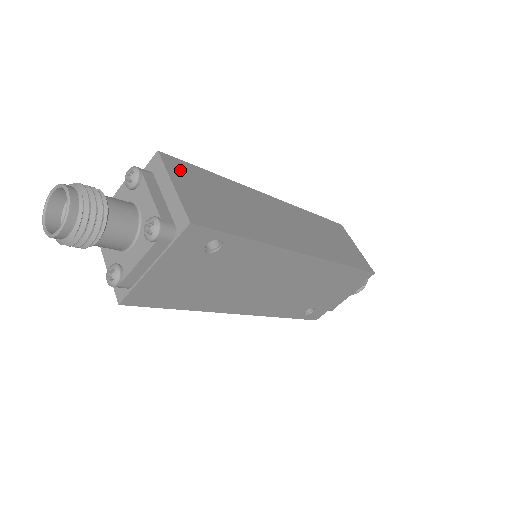
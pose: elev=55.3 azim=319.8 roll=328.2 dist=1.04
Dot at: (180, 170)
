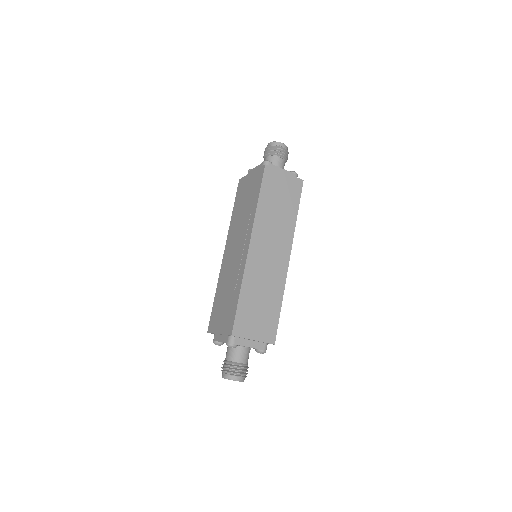
Dot at: (243, 327)
